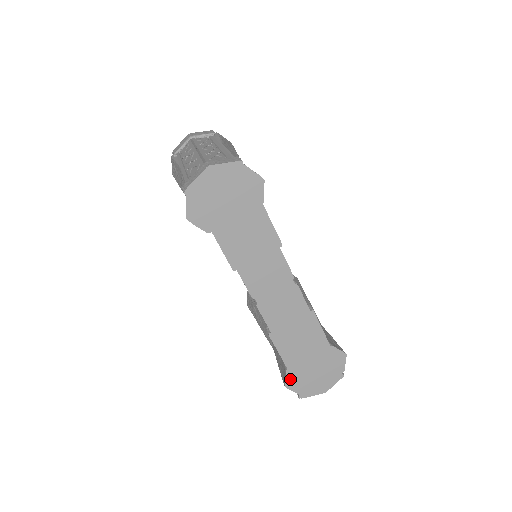
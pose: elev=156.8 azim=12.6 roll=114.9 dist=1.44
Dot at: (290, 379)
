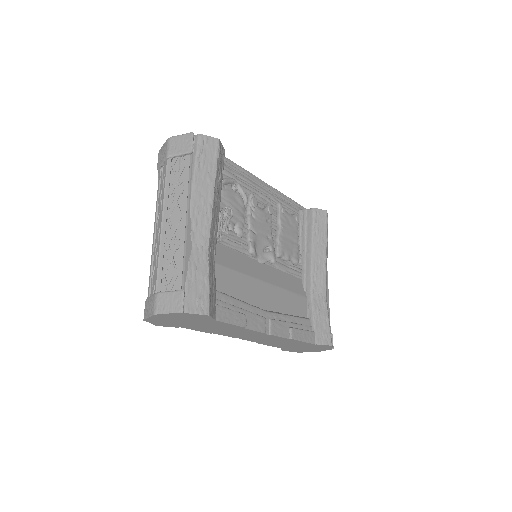
Dot at: (286, 350)
